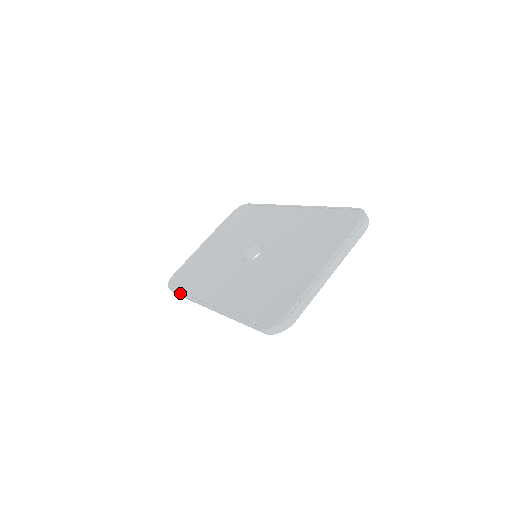
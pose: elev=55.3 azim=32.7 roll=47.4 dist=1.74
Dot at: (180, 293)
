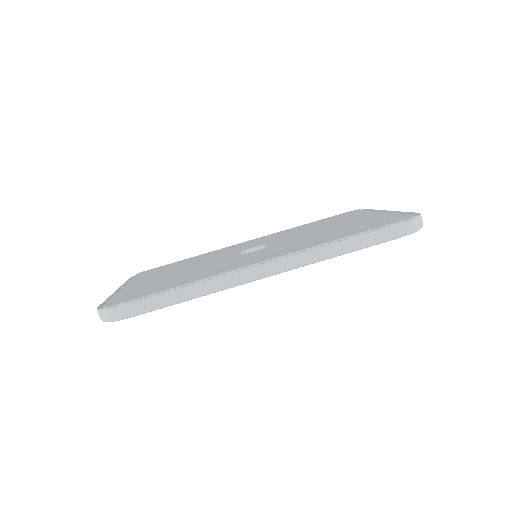
Dot at: (166, 291)
